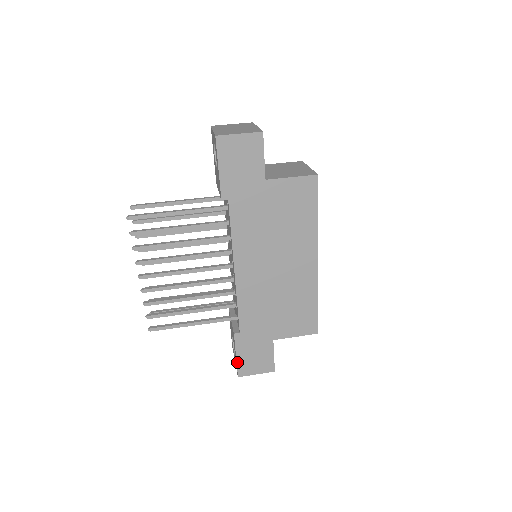
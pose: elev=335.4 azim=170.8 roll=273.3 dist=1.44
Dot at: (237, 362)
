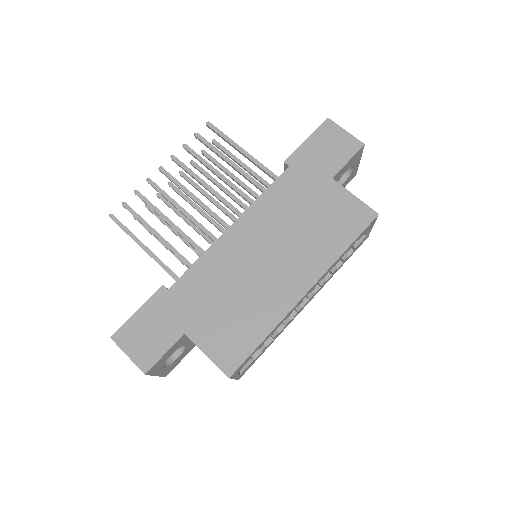
Dot at: (130, 319)
